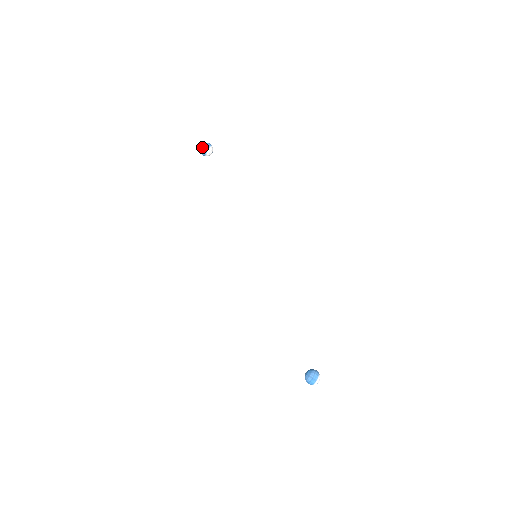
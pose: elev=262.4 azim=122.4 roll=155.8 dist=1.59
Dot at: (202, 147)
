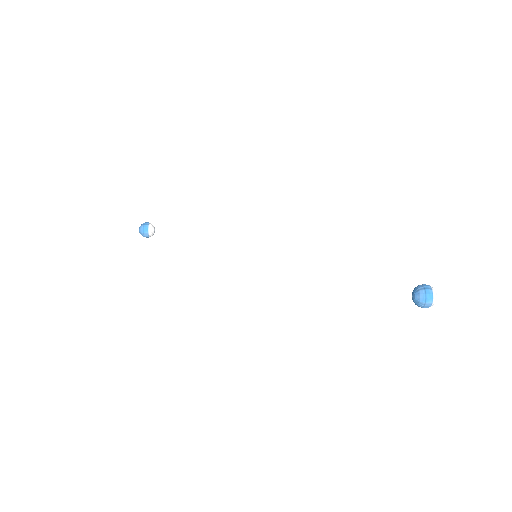
Dot at: (141, 226)
